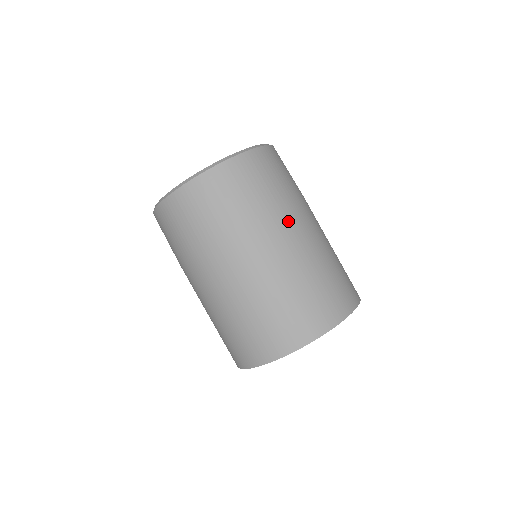
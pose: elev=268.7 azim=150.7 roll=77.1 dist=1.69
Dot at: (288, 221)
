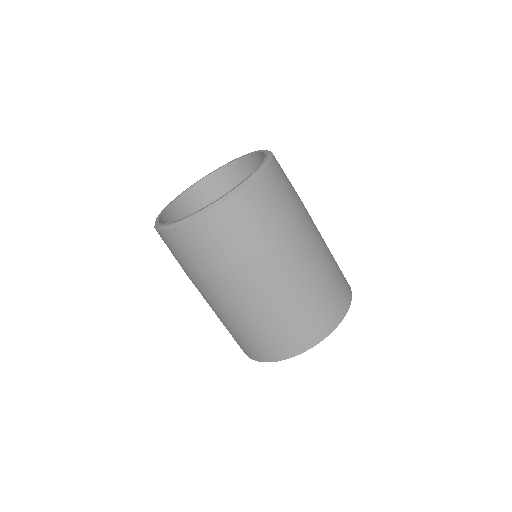
Dot at: (273, 262)
